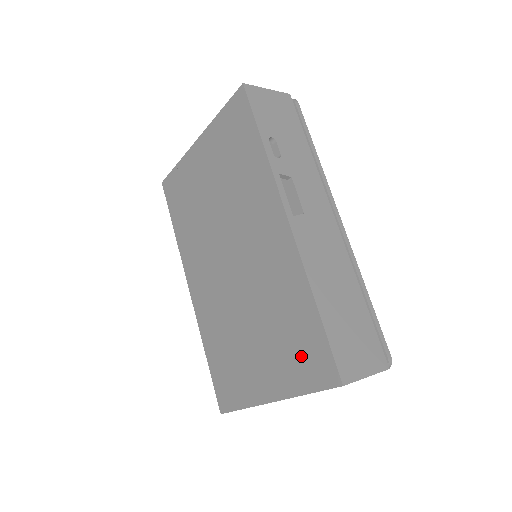
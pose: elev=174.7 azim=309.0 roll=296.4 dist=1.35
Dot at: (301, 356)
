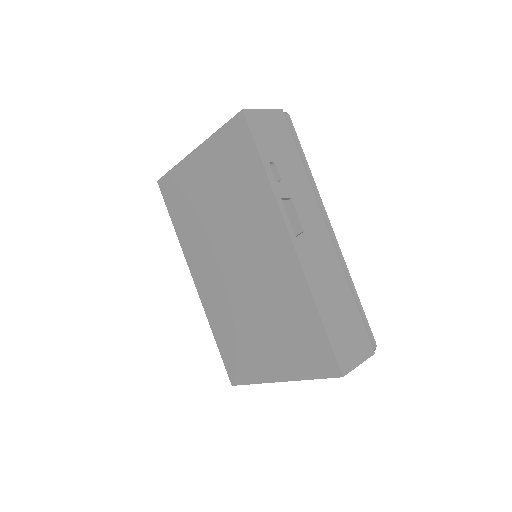
Dot at: (306, 351)
